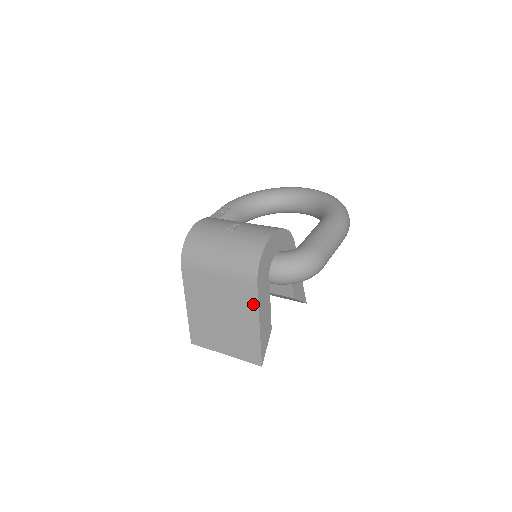
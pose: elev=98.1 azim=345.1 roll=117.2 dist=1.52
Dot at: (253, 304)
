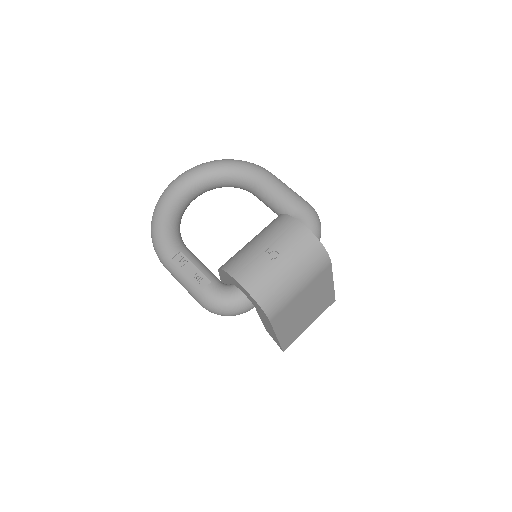
Dot at: (329, 277)
